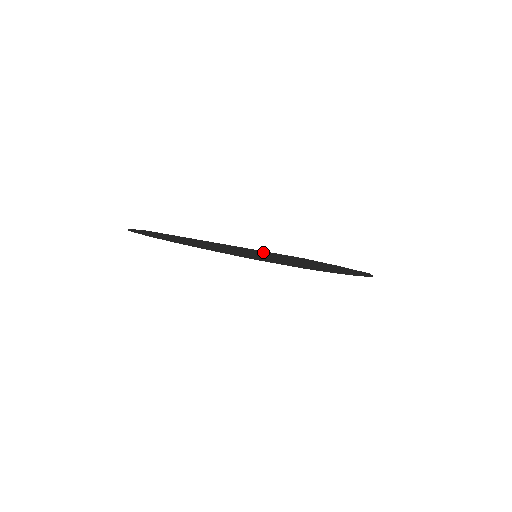
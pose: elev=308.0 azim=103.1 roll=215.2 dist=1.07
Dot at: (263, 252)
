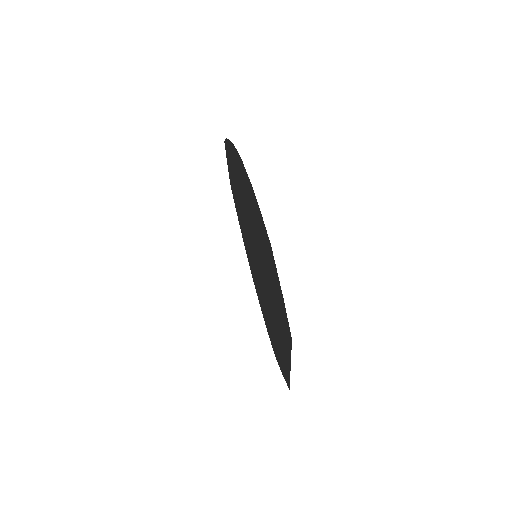
Dot at: occluded
